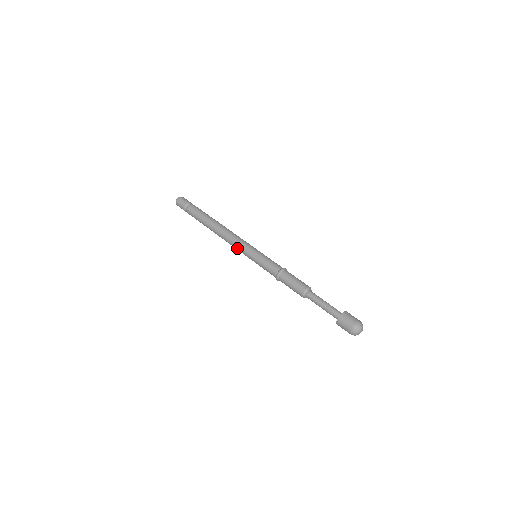
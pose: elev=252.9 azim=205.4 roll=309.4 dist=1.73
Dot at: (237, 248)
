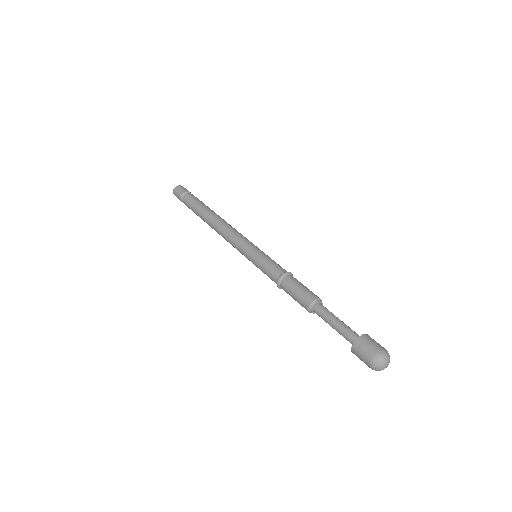
Dot at: occluded
